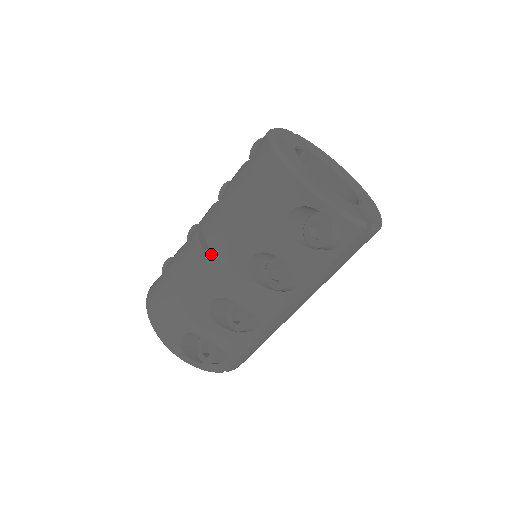
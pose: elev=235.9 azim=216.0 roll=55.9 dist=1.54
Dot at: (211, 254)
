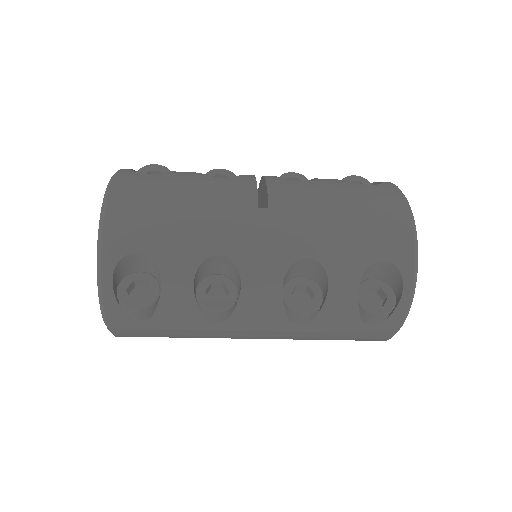
Dot at: (267, 215)
